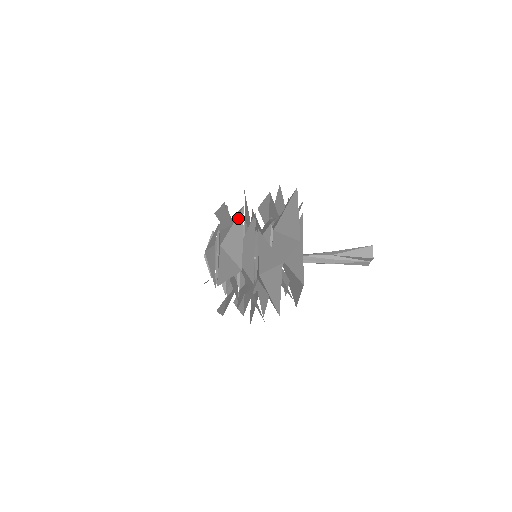
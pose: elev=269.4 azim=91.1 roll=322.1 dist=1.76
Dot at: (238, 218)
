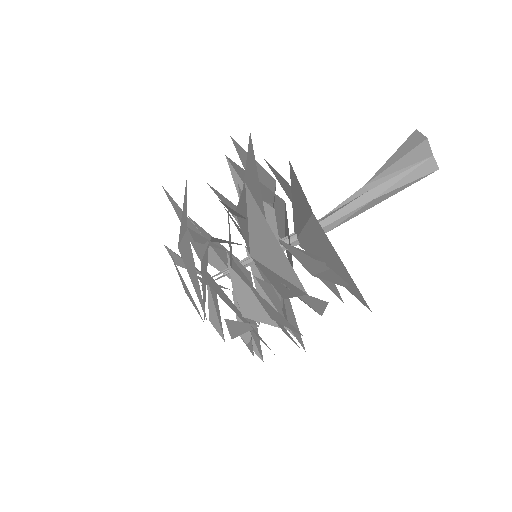
Dot at: (184, 195)
